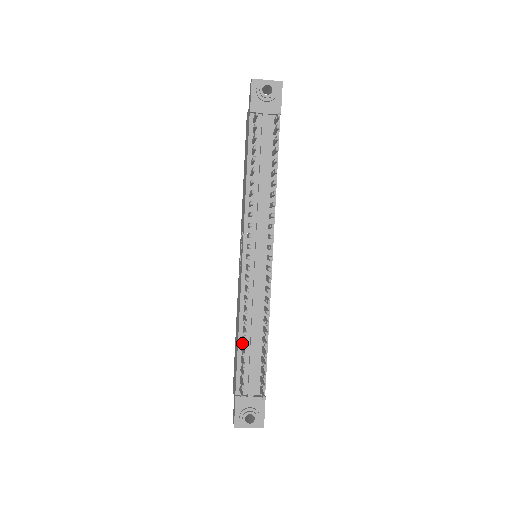
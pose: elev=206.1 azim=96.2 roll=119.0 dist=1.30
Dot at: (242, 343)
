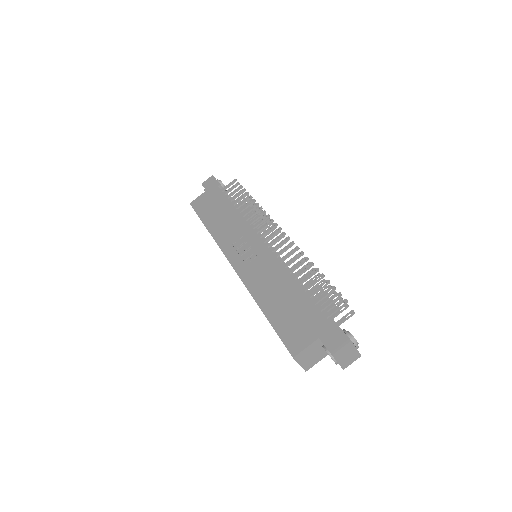
Dot at: (300, 287)
